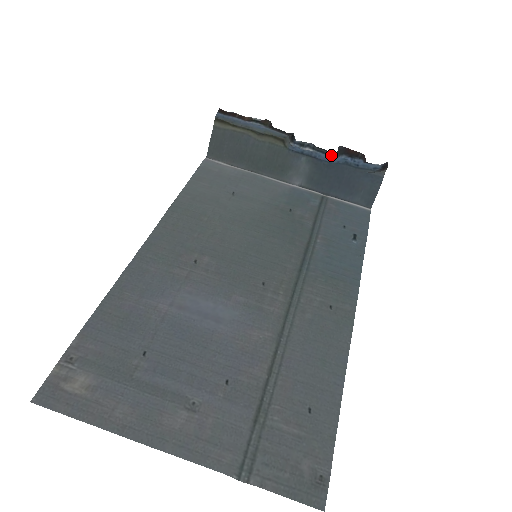
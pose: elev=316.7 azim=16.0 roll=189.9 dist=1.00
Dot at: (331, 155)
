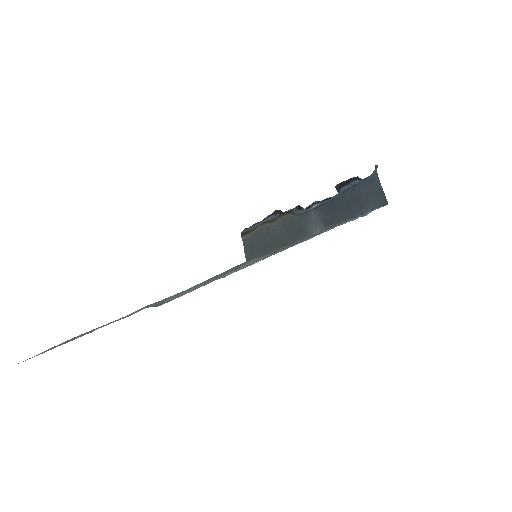
Dot at: (334, 197)
